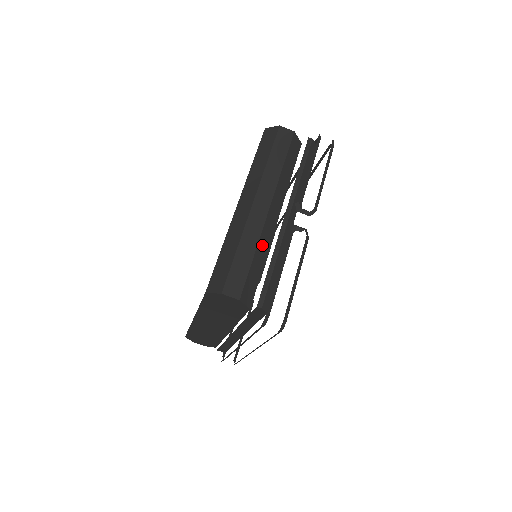
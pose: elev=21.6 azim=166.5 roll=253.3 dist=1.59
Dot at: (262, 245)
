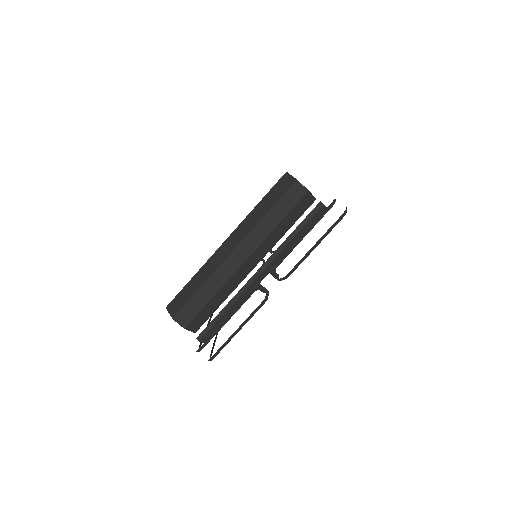
Dot at: (225, 289)
